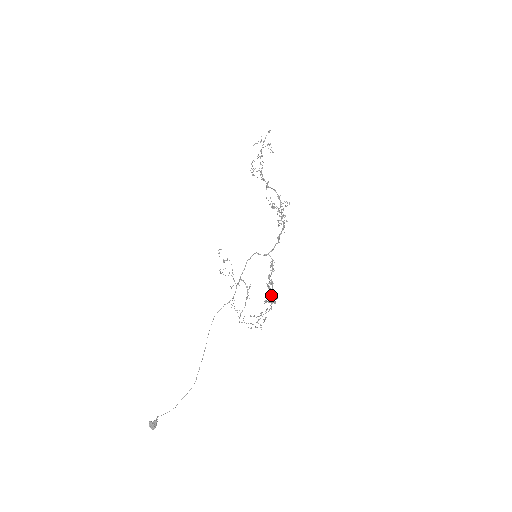
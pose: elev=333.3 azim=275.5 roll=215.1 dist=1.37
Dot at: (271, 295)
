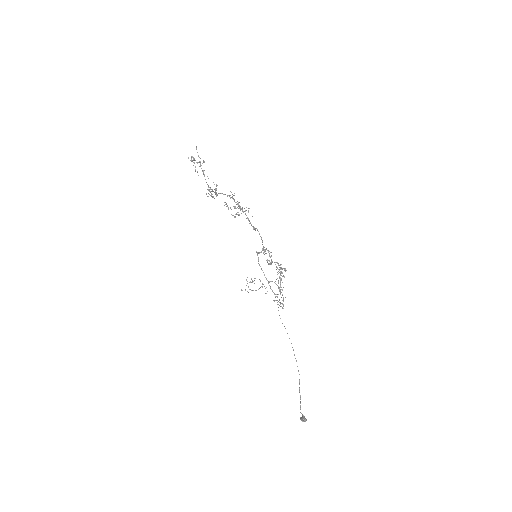
Dot at: occluded
